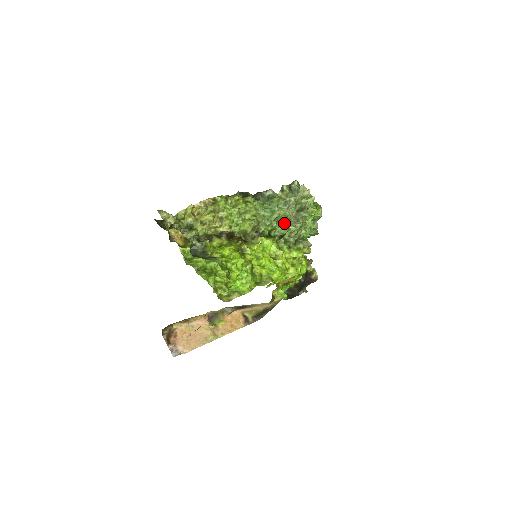
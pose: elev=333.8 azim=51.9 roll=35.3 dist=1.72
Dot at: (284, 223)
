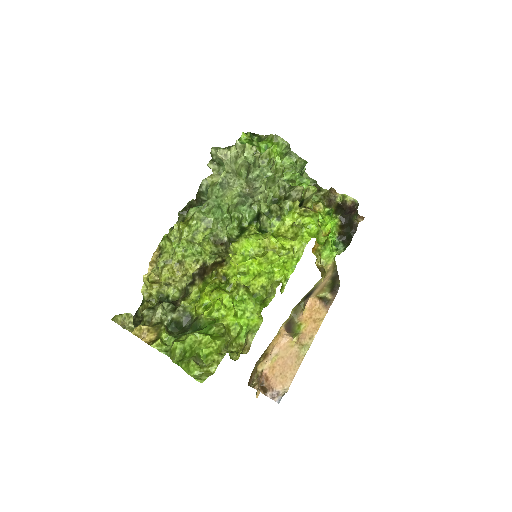
Dot at: (247, 201)
